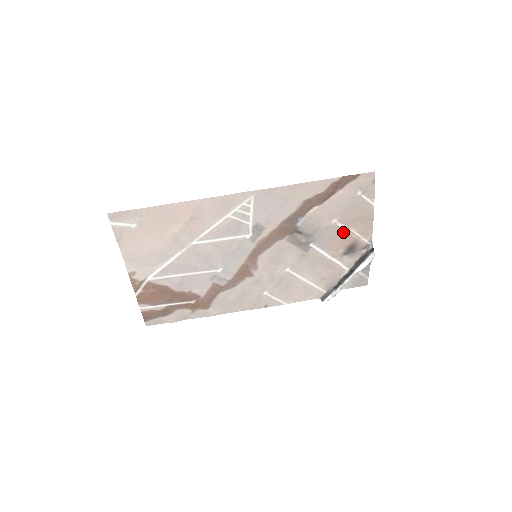
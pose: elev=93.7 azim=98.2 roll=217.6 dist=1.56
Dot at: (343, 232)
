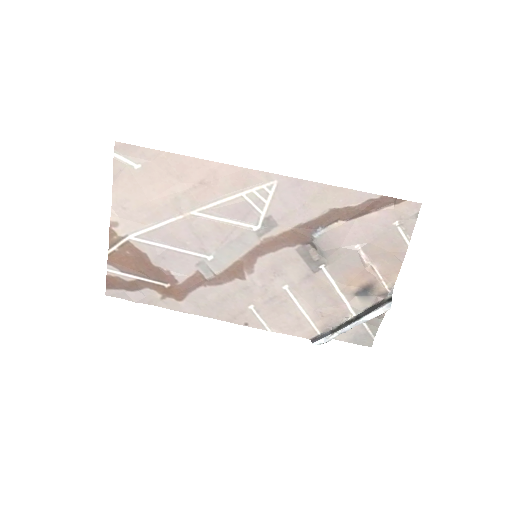
Dot at: (363, 264)
